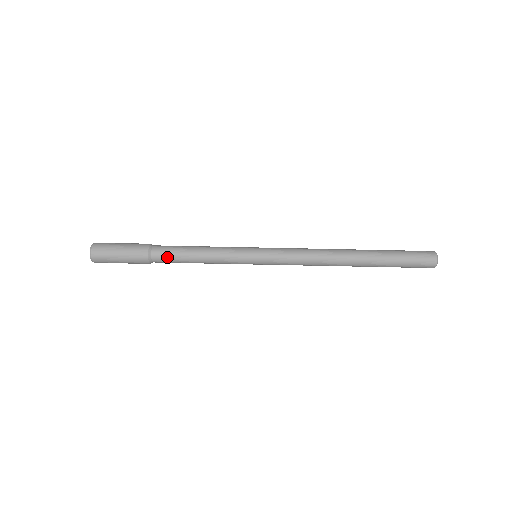
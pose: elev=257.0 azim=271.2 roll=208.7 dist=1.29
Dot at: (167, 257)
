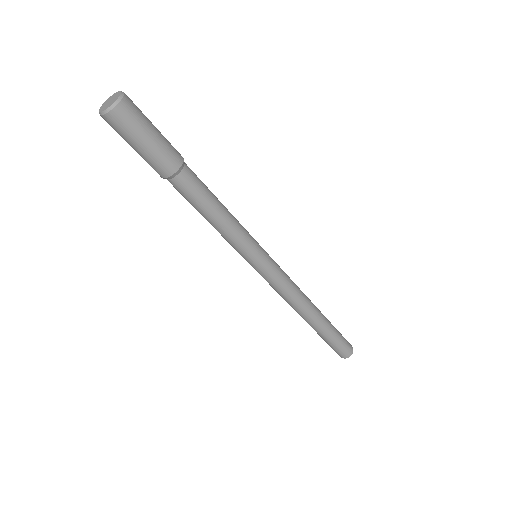
Dot at: (183, 194)
